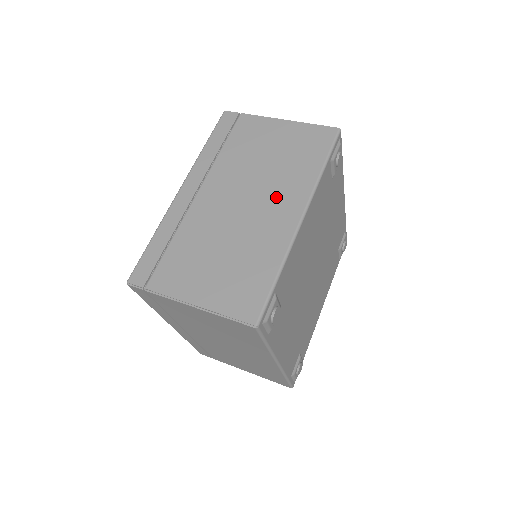
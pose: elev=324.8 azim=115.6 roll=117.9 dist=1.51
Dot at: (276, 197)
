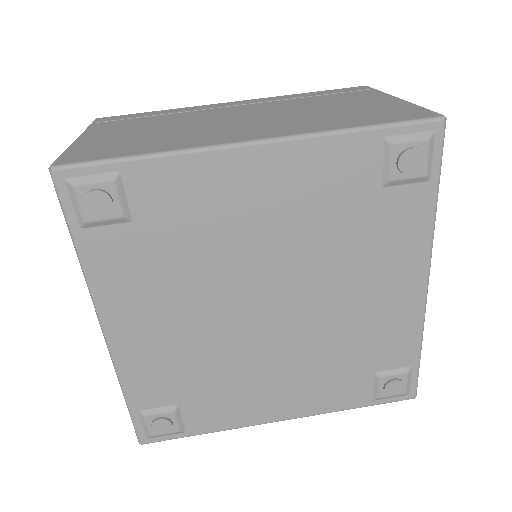
Dot at: (270, 124)
